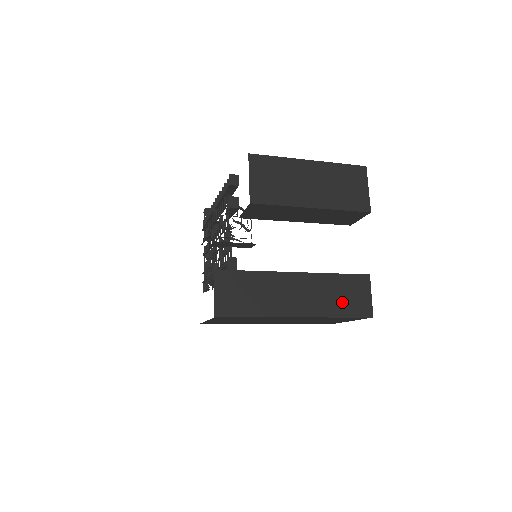
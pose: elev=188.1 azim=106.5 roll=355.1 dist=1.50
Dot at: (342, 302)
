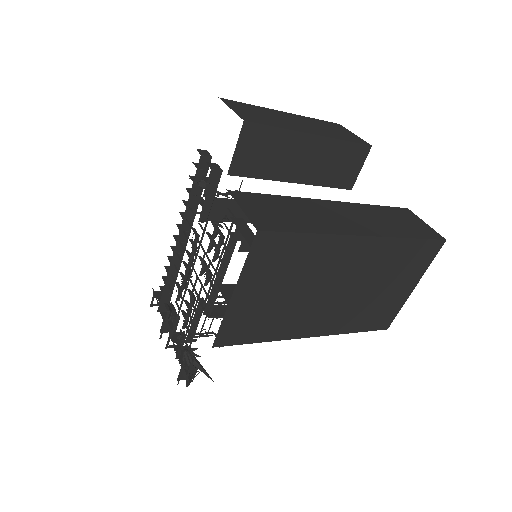
Dot at: (402, 226)
